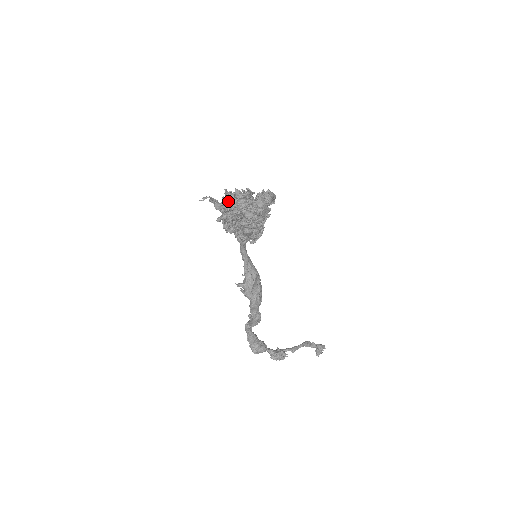
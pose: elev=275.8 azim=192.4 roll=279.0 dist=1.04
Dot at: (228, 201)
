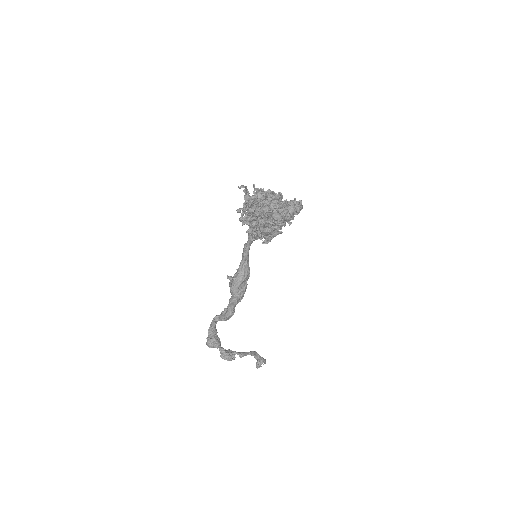
Dot at: (259, 197)
